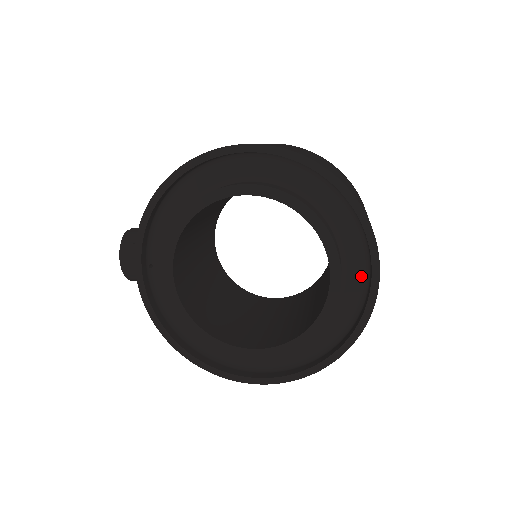
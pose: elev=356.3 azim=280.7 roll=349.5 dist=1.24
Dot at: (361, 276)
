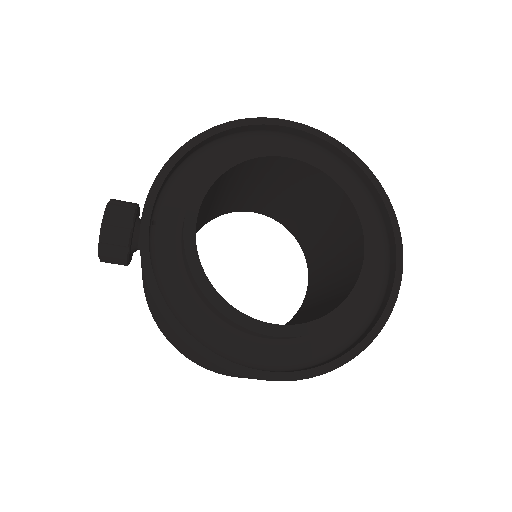
Dot at: (379, 270)
